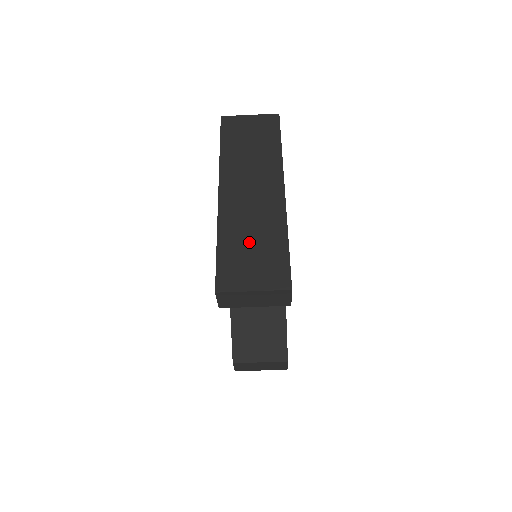
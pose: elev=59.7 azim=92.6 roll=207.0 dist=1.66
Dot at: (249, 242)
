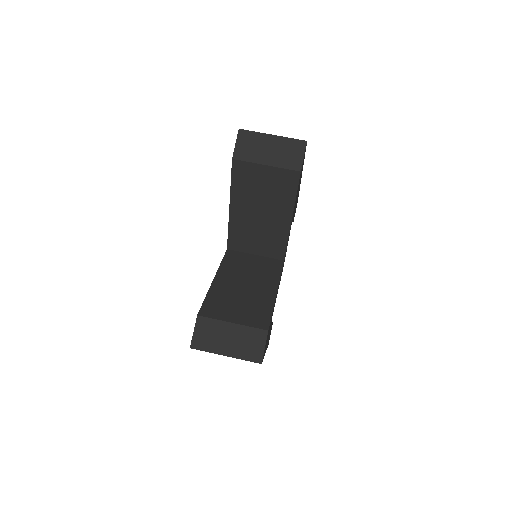
Dot at: occluded
